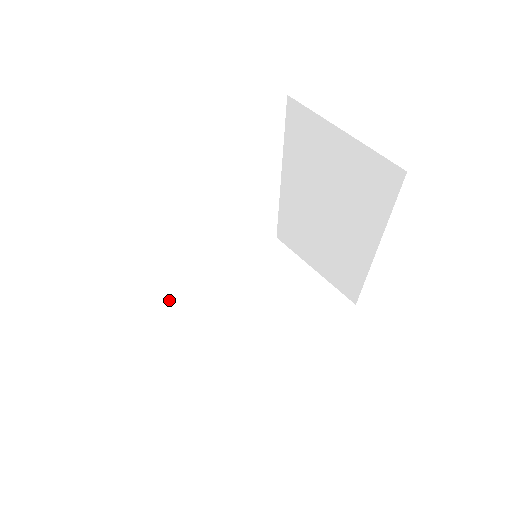
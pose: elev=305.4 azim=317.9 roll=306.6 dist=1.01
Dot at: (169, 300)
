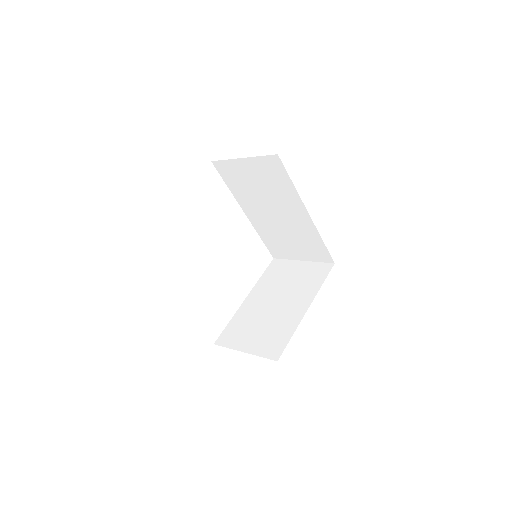
Dot at: occluded
